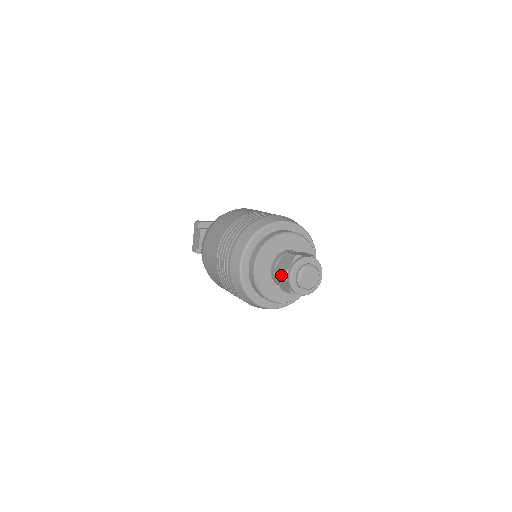
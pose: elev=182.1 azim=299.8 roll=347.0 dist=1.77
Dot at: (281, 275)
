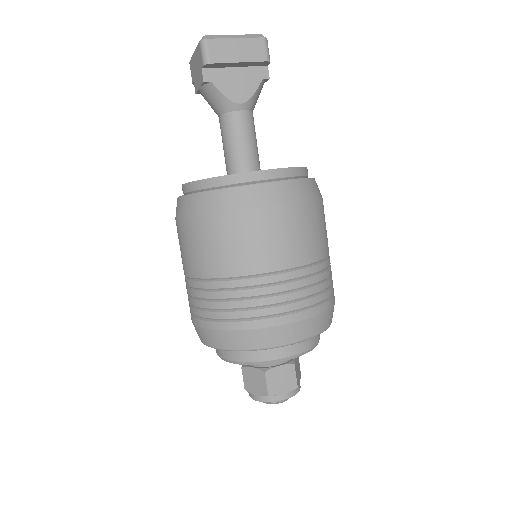
Dot at: (244, 382)
